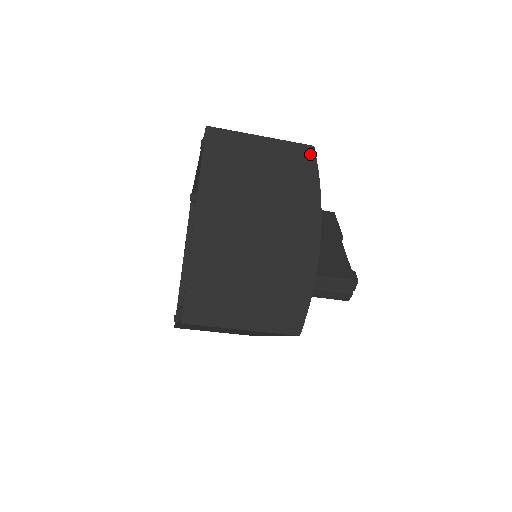
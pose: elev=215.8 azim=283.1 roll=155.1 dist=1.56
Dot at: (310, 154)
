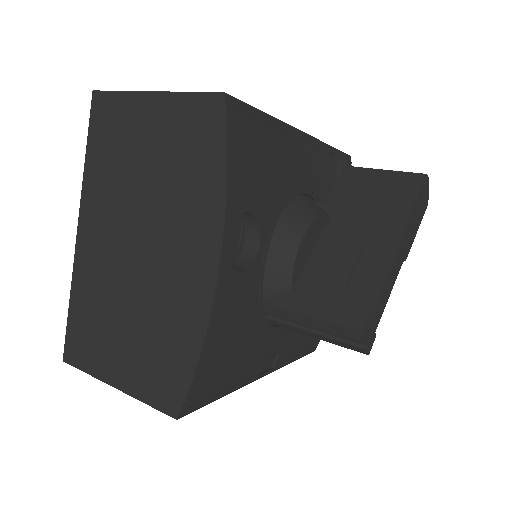
Dot at: (217, 110)
